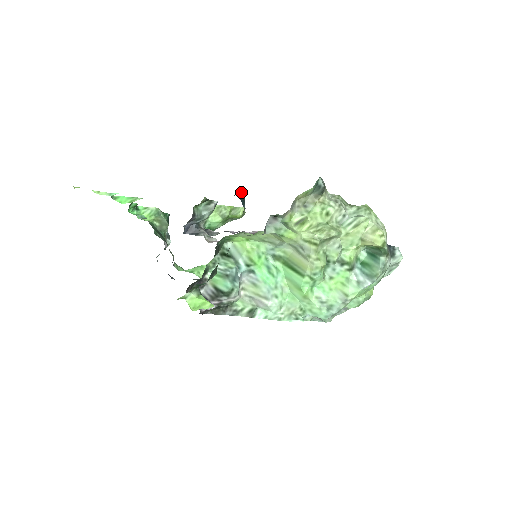
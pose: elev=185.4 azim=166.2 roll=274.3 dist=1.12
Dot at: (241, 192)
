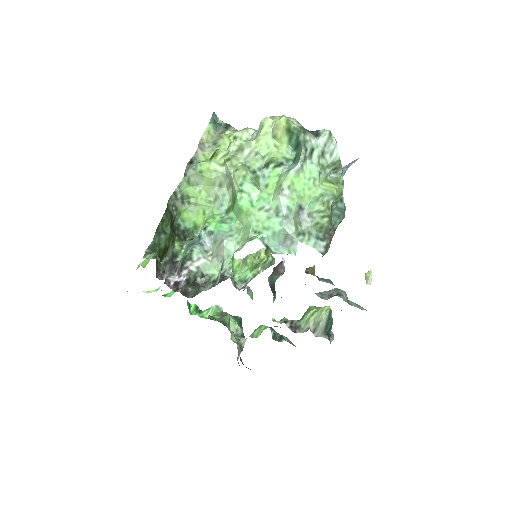
Dot at: occluded
